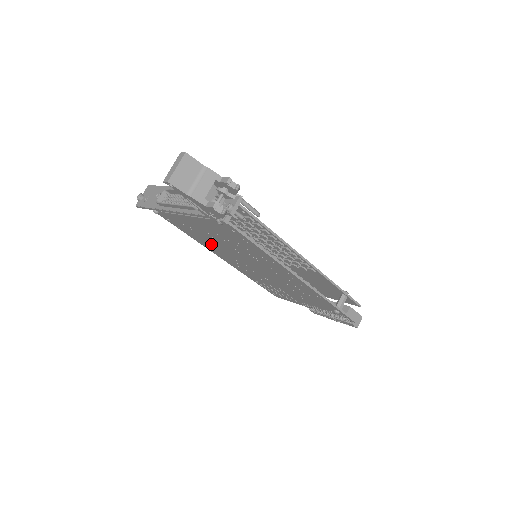
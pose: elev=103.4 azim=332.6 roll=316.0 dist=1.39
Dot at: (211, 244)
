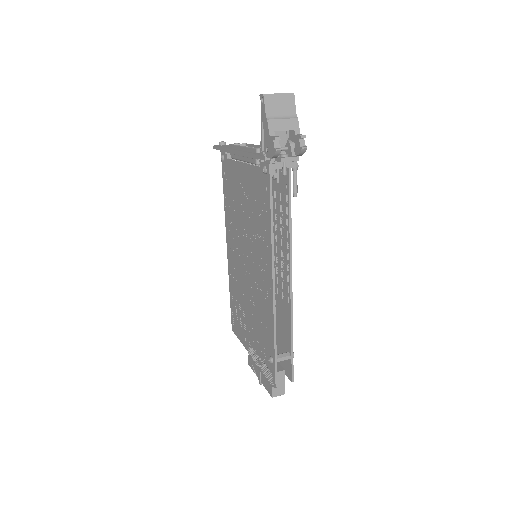
Dot at: (234, 219)
